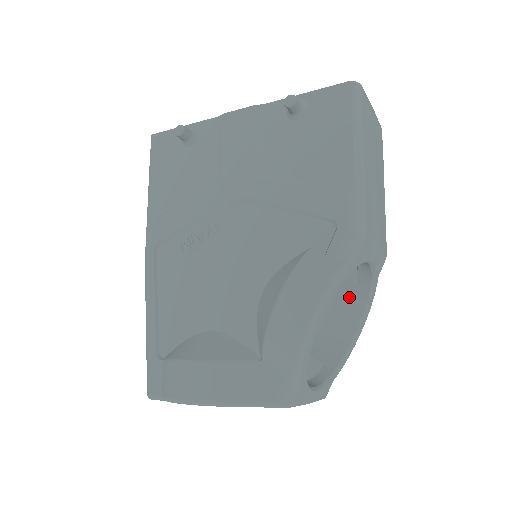
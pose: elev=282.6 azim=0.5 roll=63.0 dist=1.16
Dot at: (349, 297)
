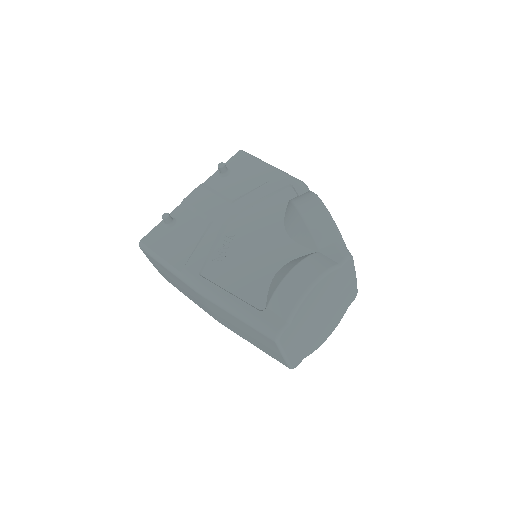
Dot at: occluded
